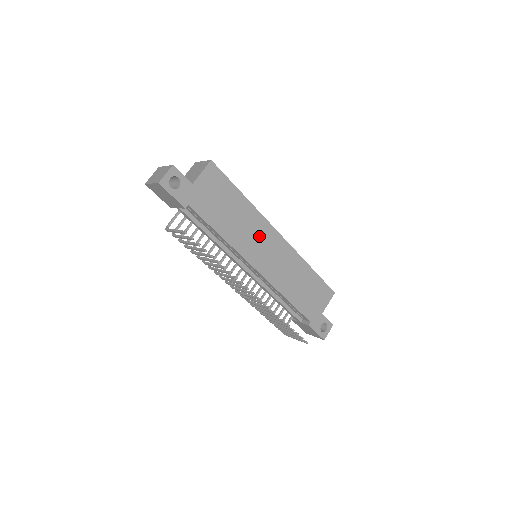
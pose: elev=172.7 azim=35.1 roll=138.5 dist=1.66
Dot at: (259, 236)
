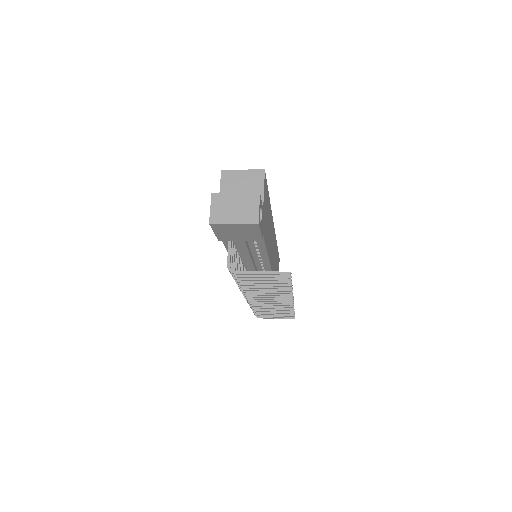
Dot at: occluded
